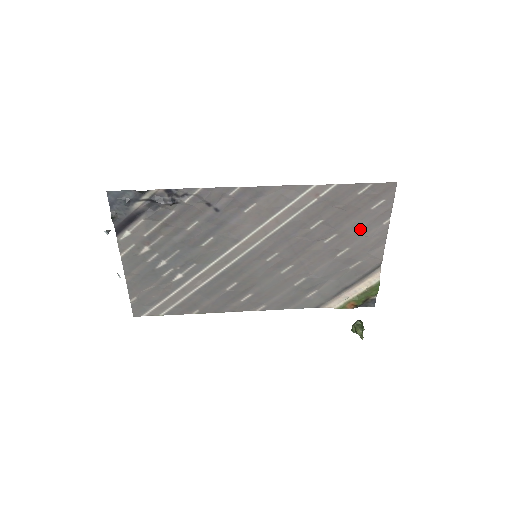
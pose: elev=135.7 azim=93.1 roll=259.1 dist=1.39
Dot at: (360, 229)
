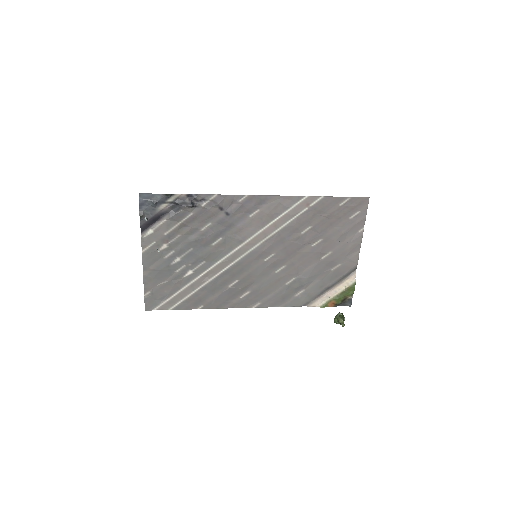
Dot at: (340, 235)
